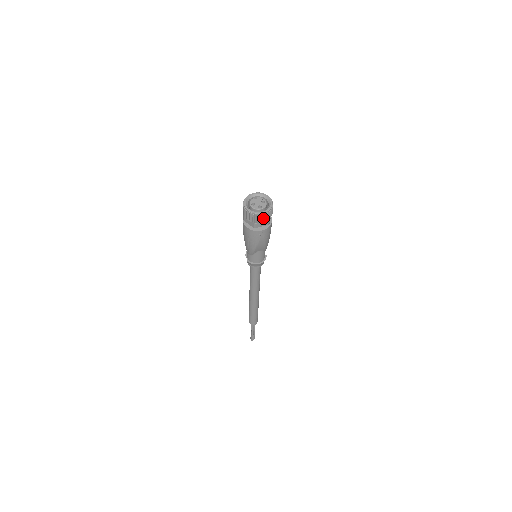
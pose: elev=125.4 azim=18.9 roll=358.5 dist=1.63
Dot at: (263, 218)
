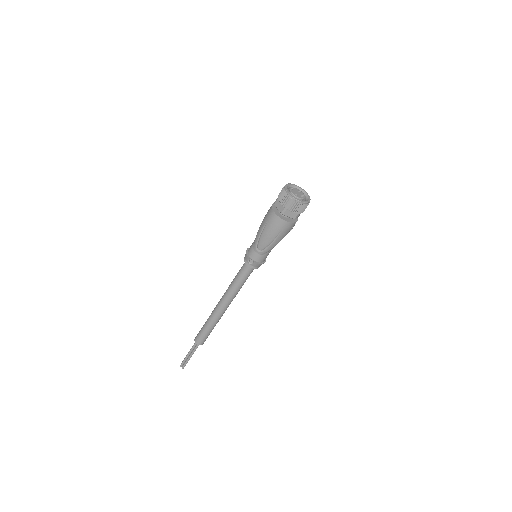
Dot at: (305, 207)
